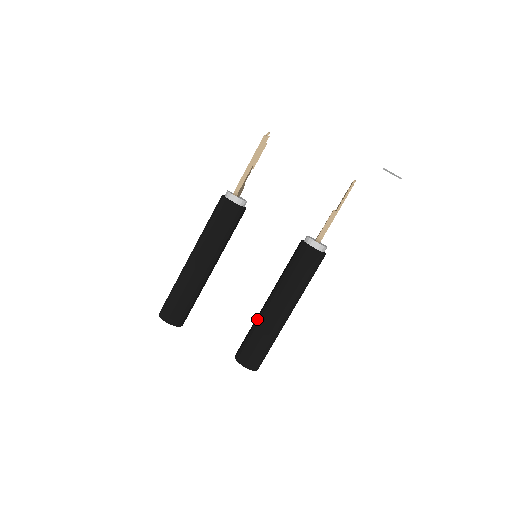
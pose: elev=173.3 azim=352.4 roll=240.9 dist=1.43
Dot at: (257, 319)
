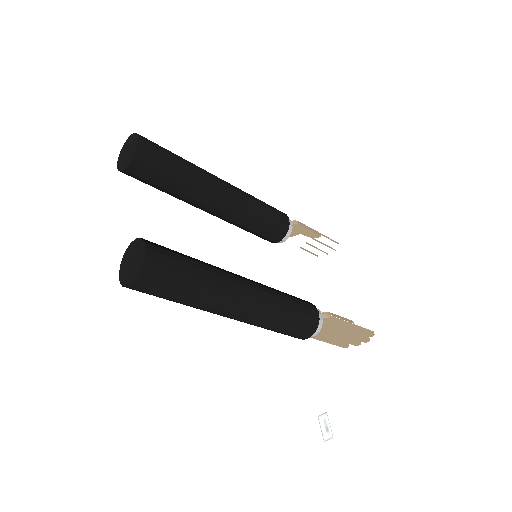
Dot at: occluded
